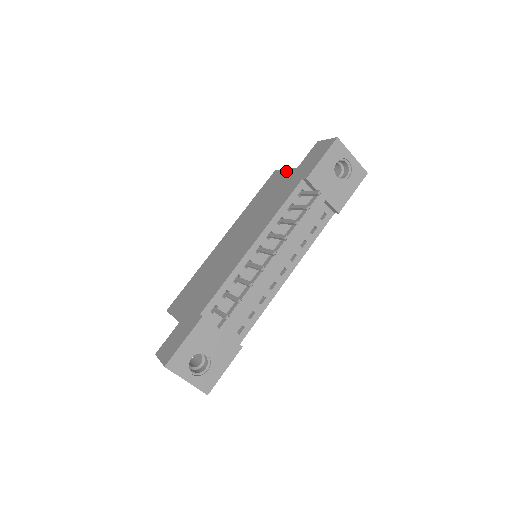
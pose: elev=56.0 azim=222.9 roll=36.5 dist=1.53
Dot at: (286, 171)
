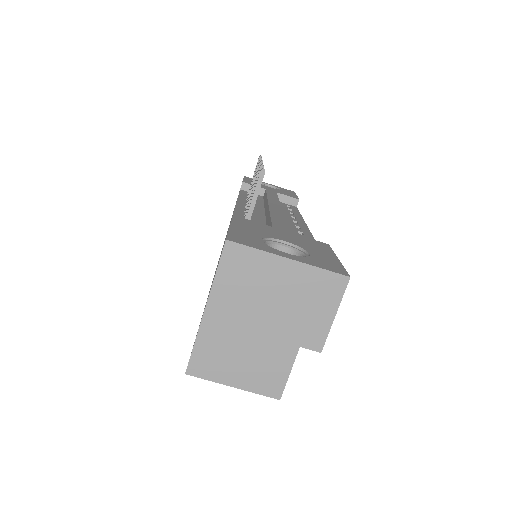
Dot at: occluded
